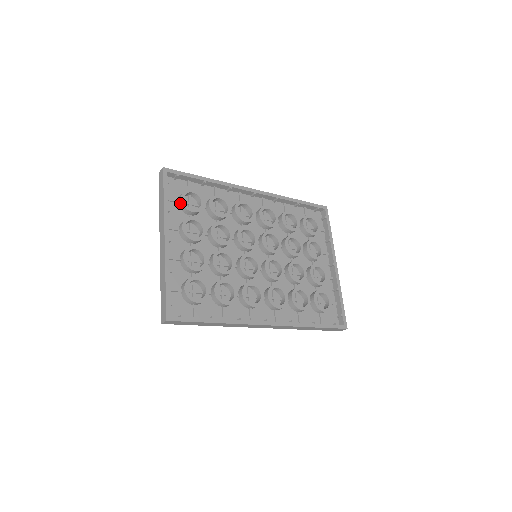
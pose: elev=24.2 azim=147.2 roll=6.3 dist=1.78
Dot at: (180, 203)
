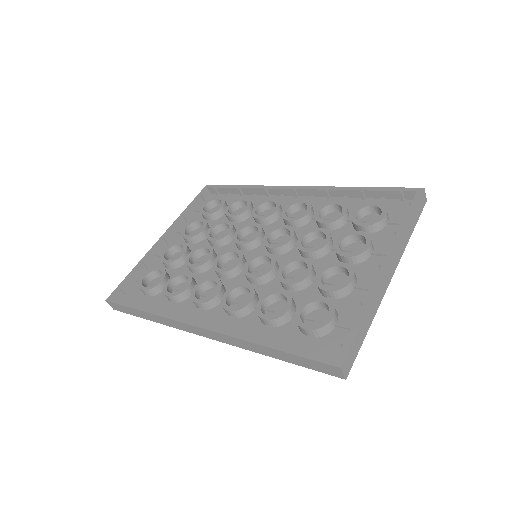
Dot at: occluded
